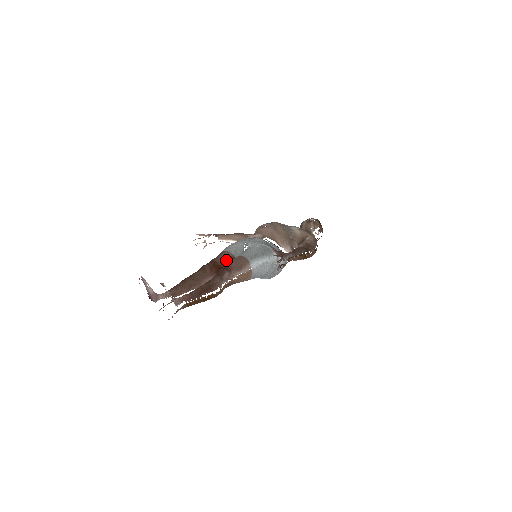
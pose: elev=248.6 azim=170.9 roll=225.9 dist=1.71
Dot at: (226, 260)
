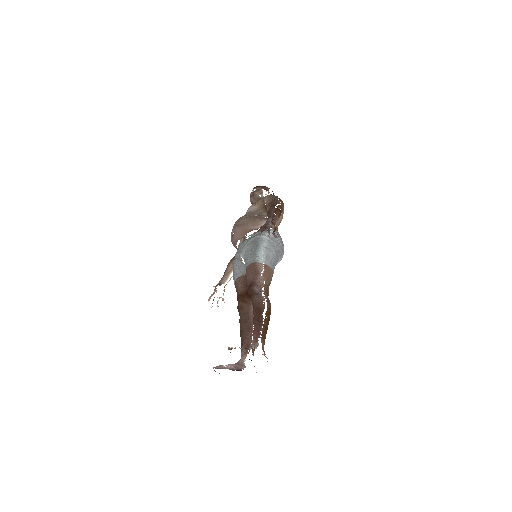
Dot at: (244, 284)
